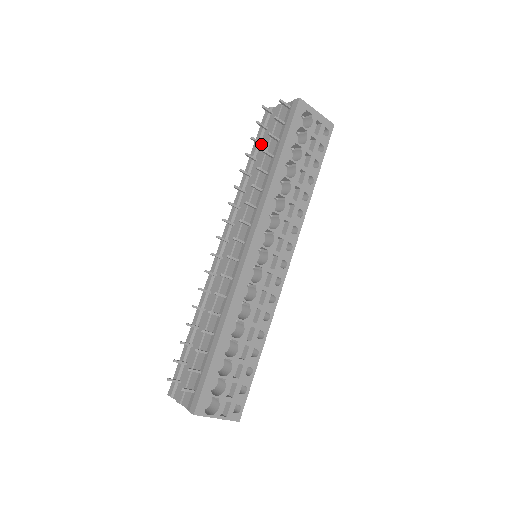
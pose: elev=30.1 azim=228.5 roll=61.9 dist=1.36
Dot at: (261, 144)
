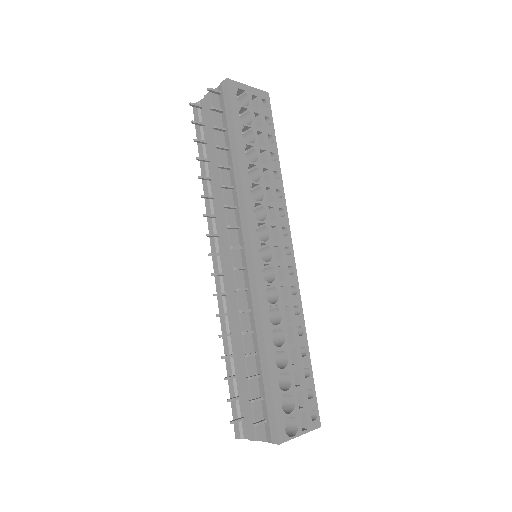
Dot at: (206, 143)
